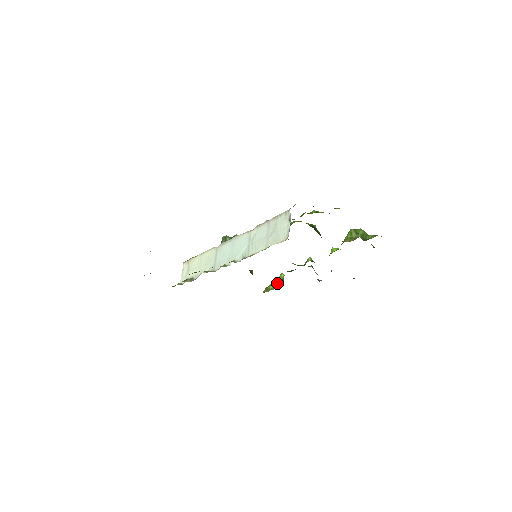
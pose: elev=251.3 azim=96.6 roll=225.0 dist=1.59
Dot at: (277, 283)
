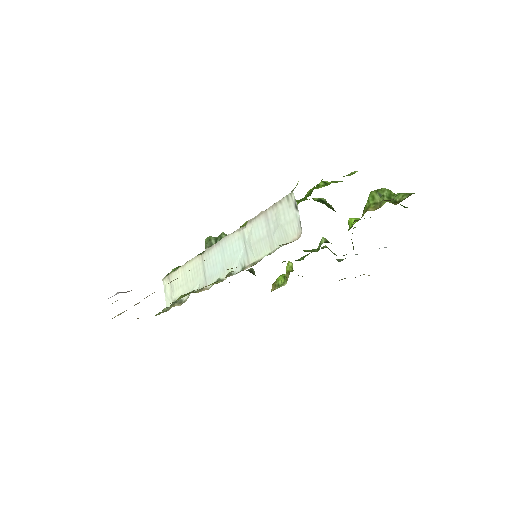
Dot at: (287, 277)
